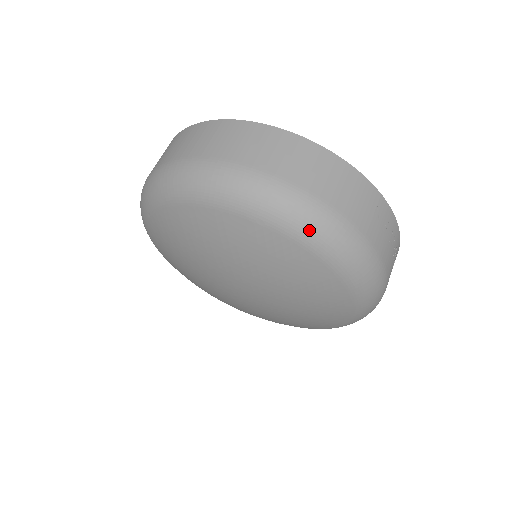
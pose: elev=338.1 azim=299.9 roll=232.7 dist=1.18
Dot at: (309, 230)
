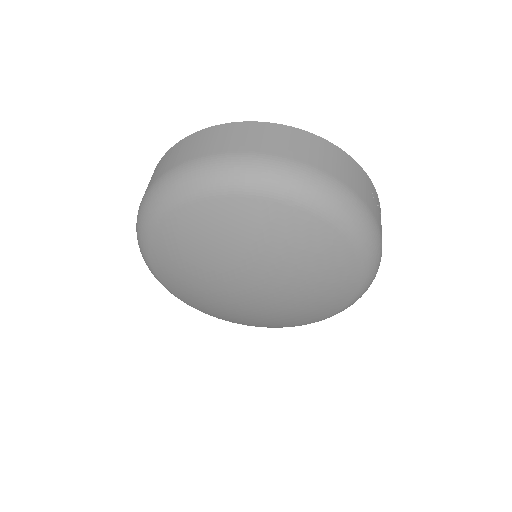
Dot at: (333, 206)
